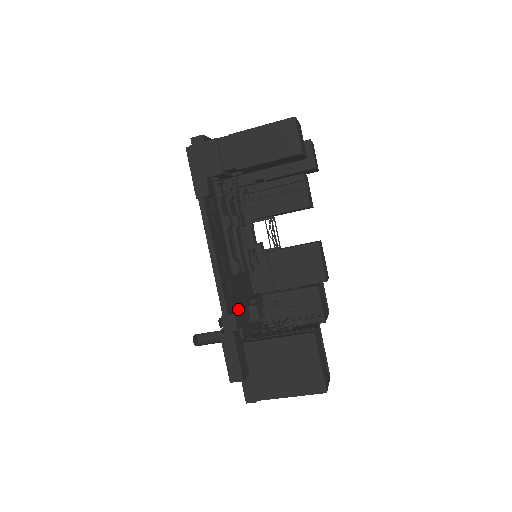
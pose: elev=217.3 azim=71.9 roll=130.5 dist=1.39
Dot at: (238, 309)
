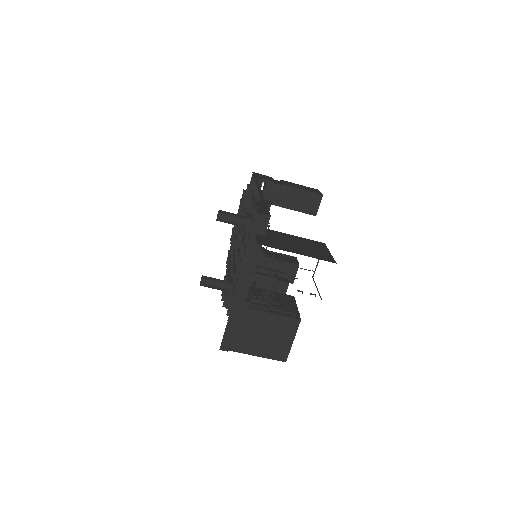
Dot at: occluded
